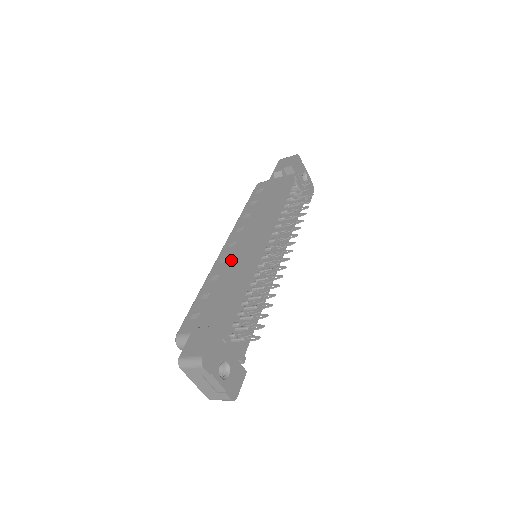
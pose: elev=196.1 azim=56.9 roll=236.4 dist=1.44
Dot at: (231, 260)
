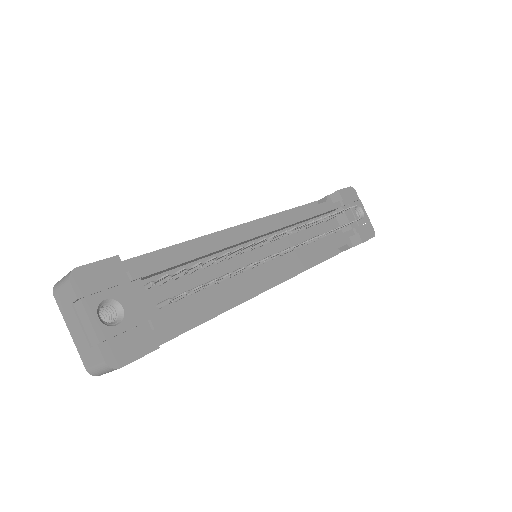
Dot at: (210, 236)
